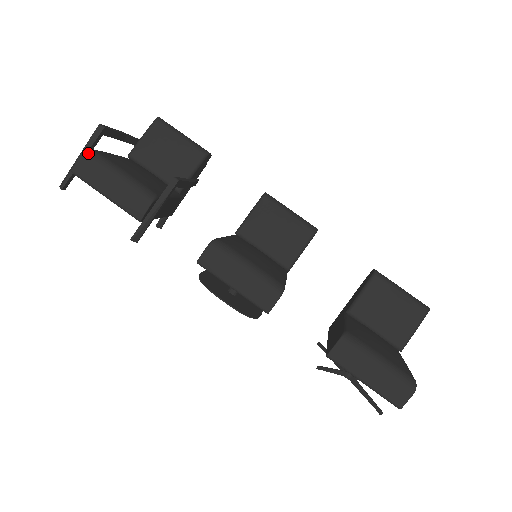
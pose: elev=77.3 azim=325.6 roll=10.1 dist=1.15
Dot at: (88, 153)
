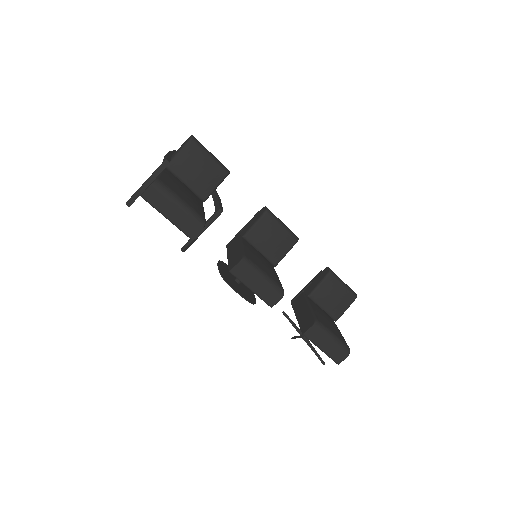
Dot at: (157, 184)
